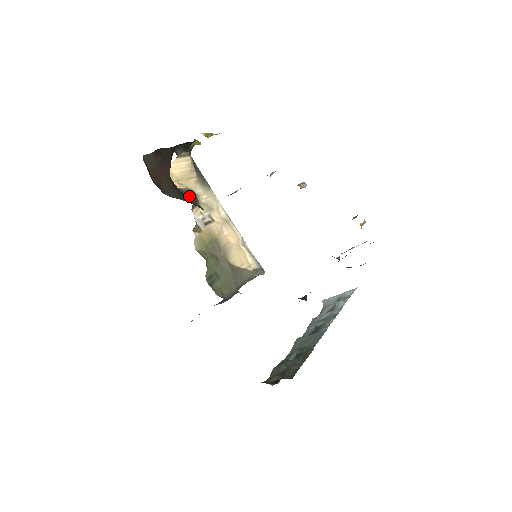
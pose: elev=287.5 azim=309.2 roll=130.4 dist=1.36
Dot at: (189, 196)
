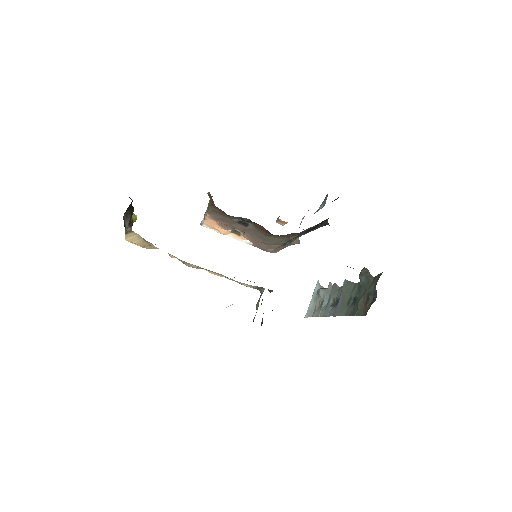
Dot at: occluded
